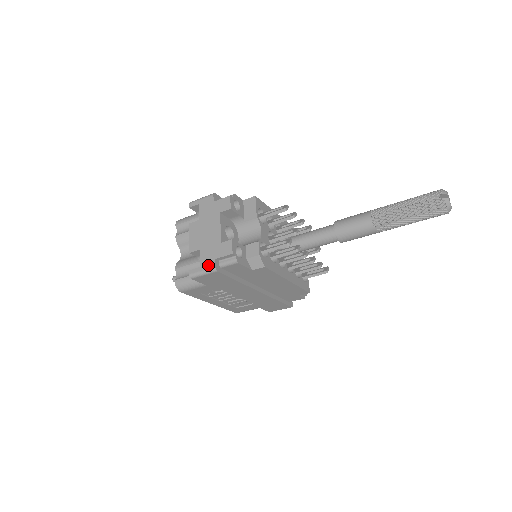
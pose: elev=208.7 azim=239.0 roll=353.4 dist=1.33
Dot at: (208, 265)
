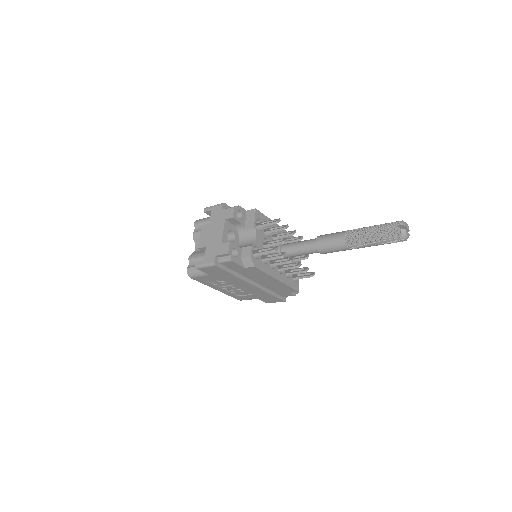
Dot at: (210, 260)
